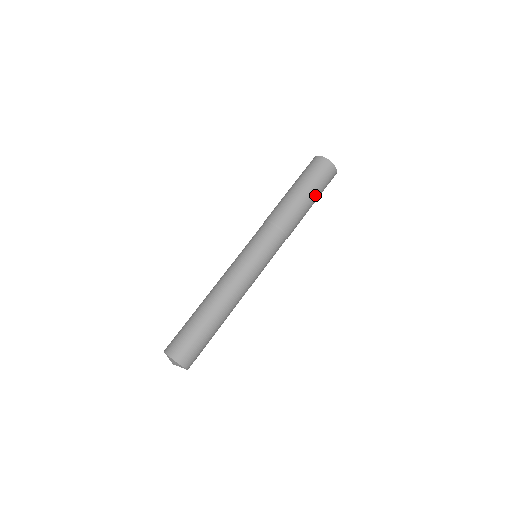
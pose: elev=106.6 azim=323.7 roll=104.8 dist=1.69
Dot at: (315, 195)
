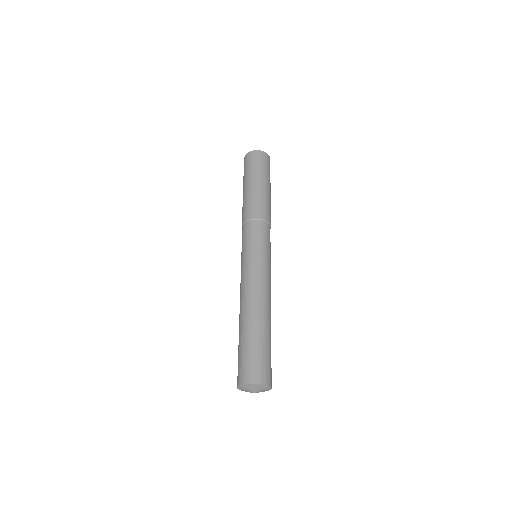
Dot at: occluded
